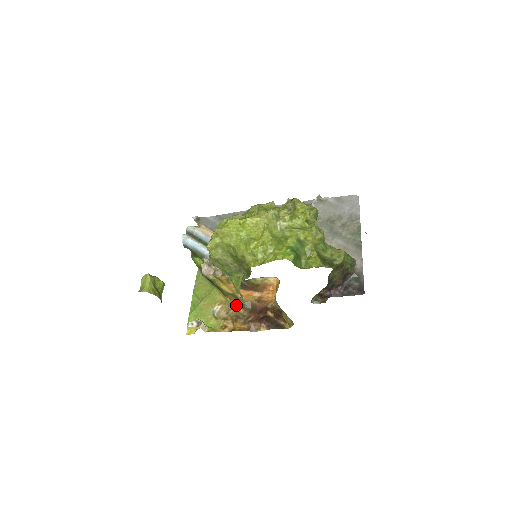
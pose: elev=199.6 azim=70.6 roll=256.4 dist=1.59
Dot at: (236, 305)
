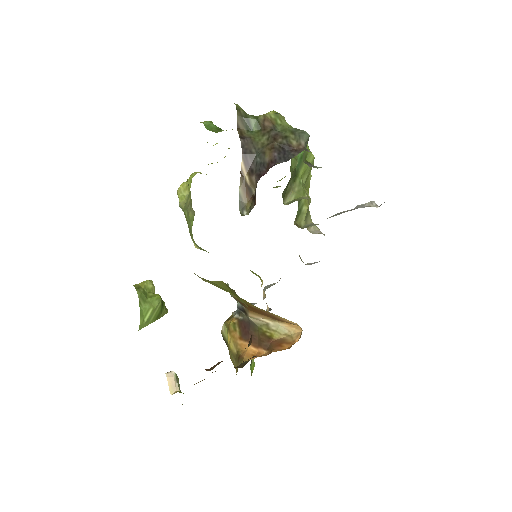
Dot at: occluded
